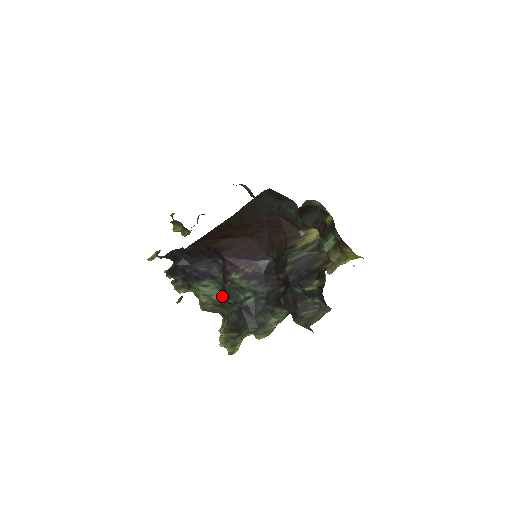
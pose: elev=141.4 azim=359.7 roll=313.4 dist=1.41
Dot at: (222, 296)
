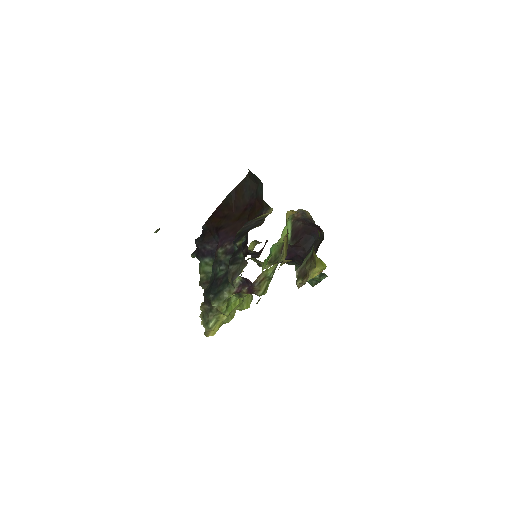
Dot at: occluded
